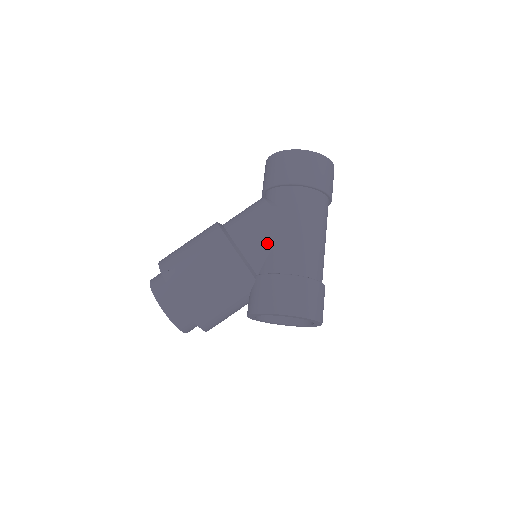
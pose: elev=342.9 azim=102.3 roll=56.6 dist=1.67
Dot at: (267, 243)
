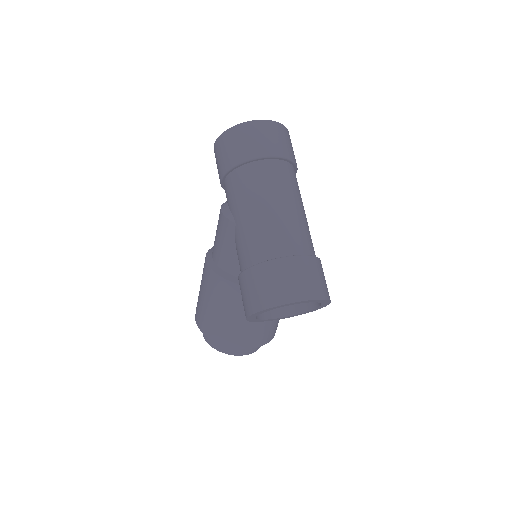
Dot at: (229, 247)
